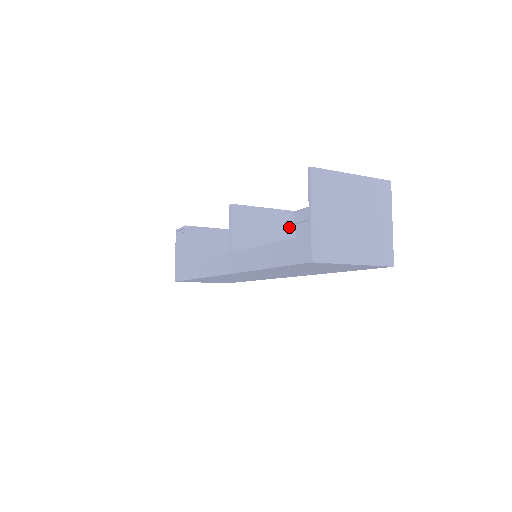
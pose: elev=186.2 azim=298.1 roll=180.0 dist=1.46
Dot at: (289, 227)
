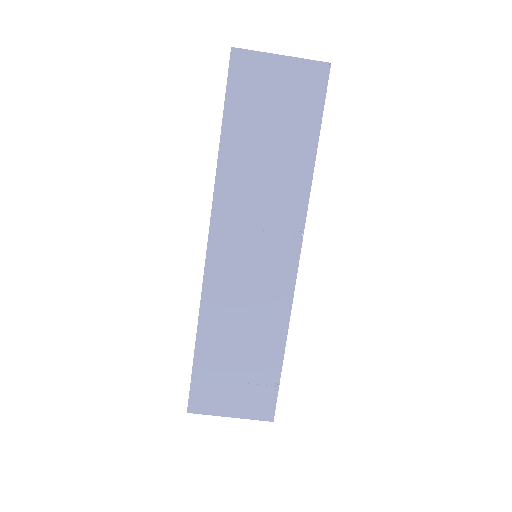
Dot at: occluded
